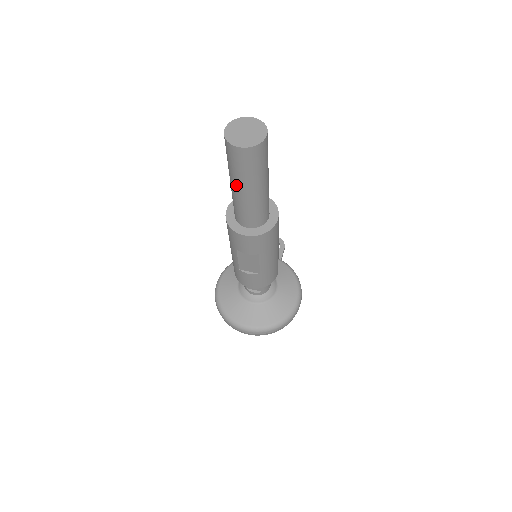
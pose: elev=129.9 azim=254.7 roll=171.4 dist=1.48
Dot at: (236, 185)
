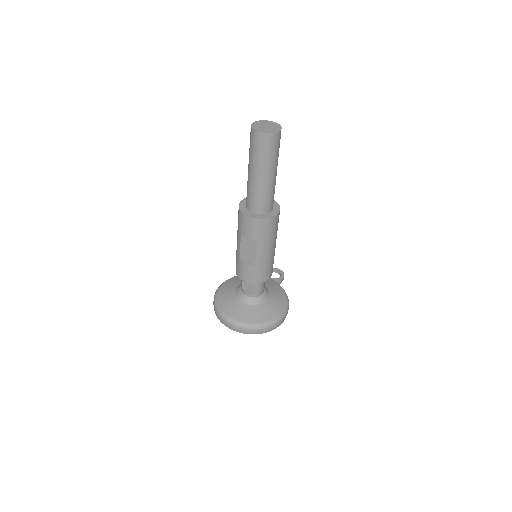
Dot at: (251, 168)
